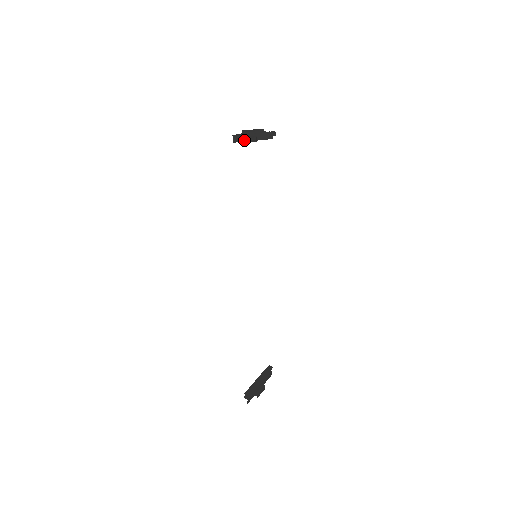
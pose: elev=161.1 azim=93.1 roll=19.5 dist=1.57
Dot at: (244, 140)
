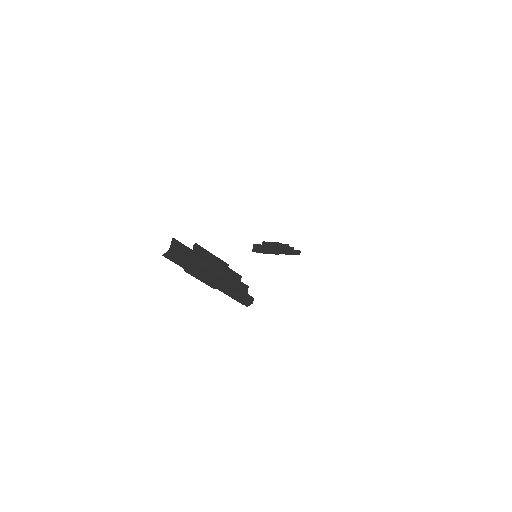
Dot at: (264, 244)
